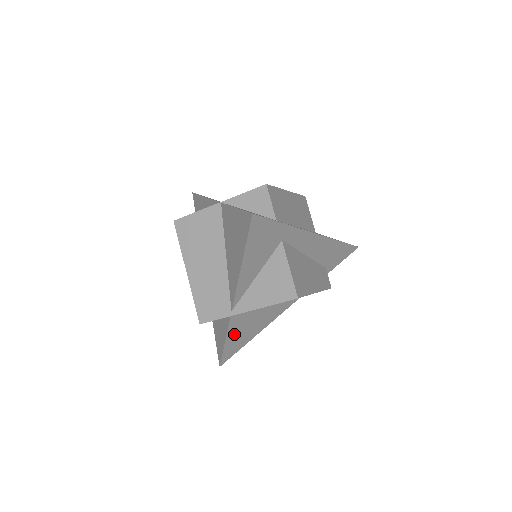
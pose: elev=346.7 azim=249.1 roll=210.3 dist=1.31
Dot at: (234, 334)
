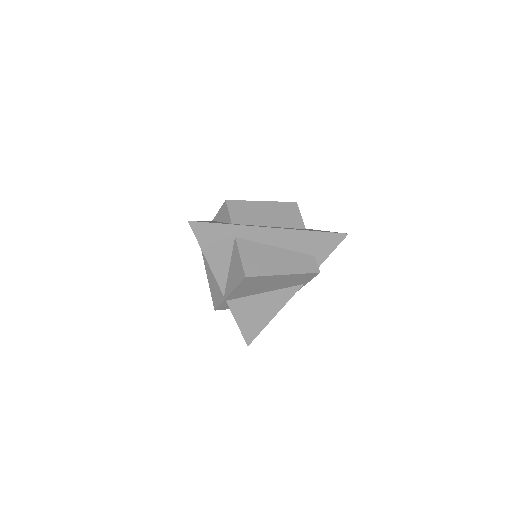
Dot at: (243, 317)
